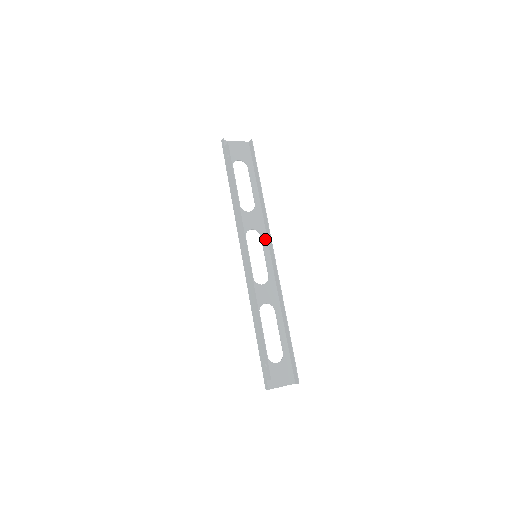
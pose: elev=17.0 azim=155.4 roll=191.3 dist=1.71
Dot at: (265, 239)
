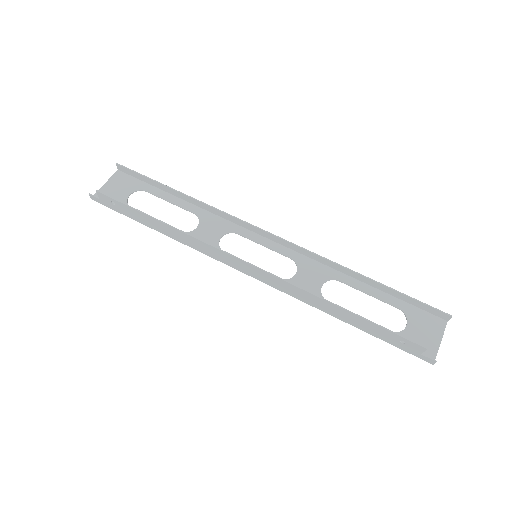
Dot at: (244, 231)
